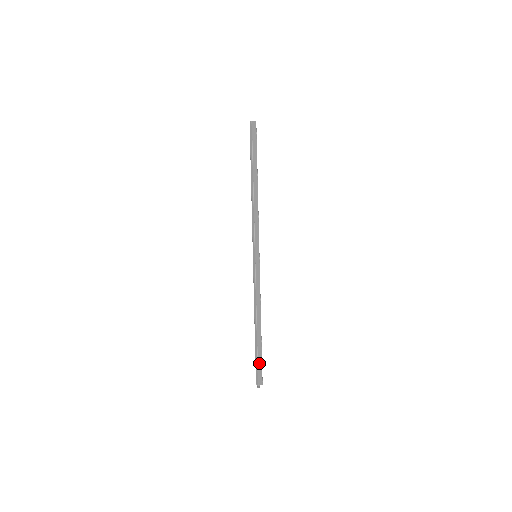
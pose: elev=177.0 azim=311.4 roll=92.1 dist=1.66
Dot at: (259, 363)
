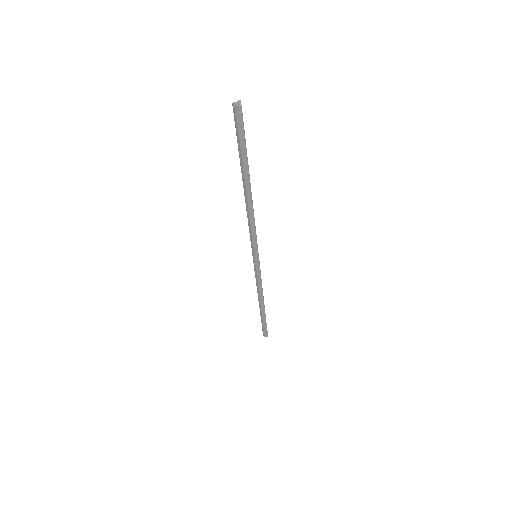
Dot at: (266, 324)
